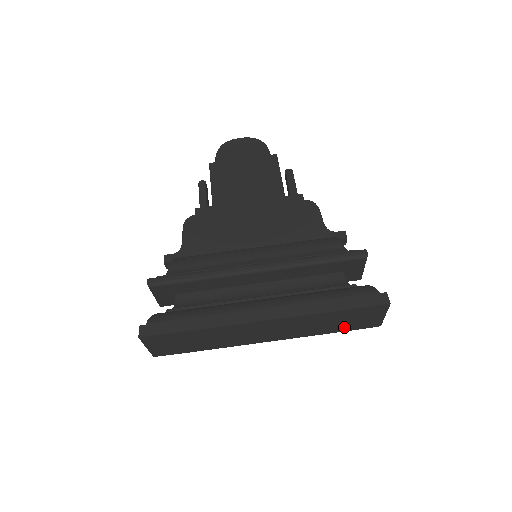
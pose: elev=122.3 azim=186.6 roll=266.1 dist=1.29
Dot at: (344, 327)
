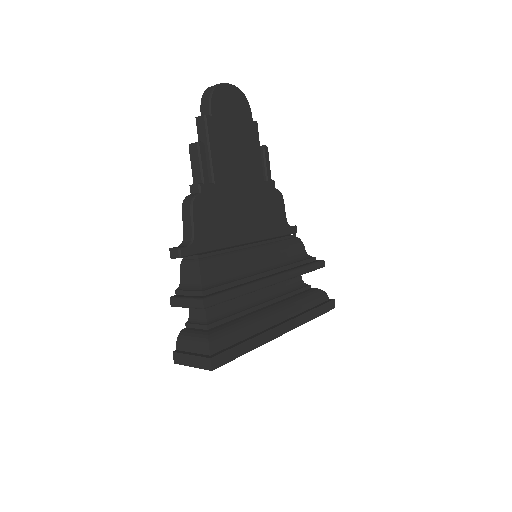
Dot at: occluded
